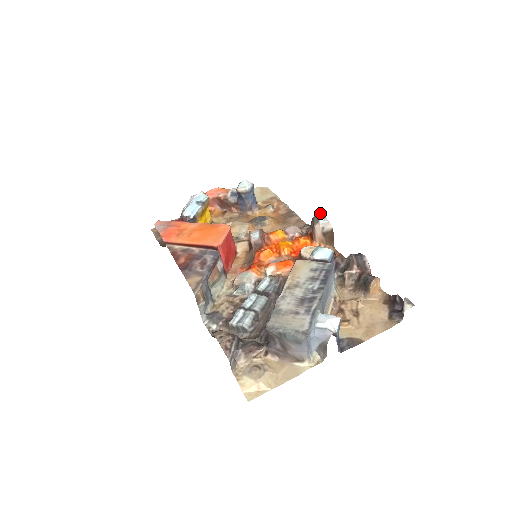
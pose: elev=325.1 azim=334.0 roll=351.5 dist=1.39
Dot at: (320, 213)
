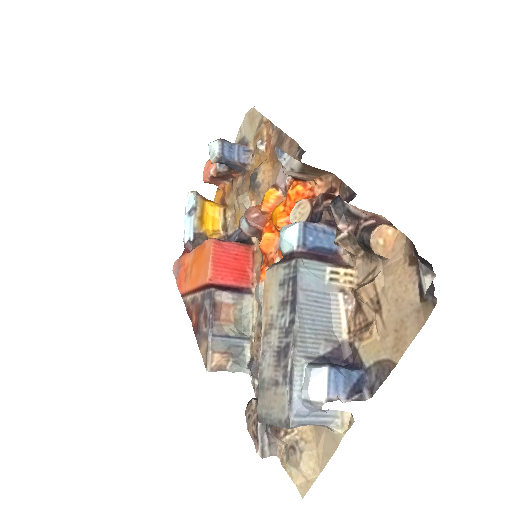
Dot at: (276, 150)
